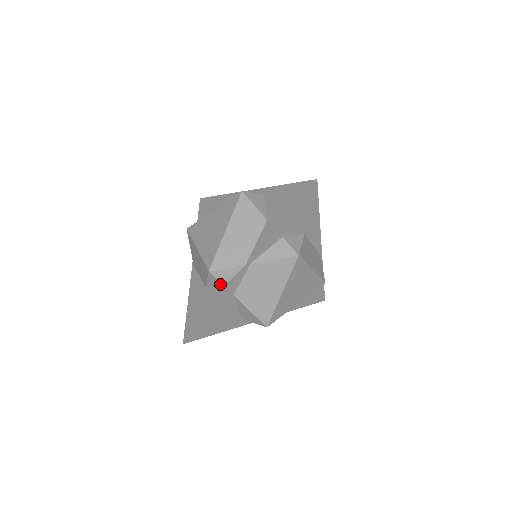
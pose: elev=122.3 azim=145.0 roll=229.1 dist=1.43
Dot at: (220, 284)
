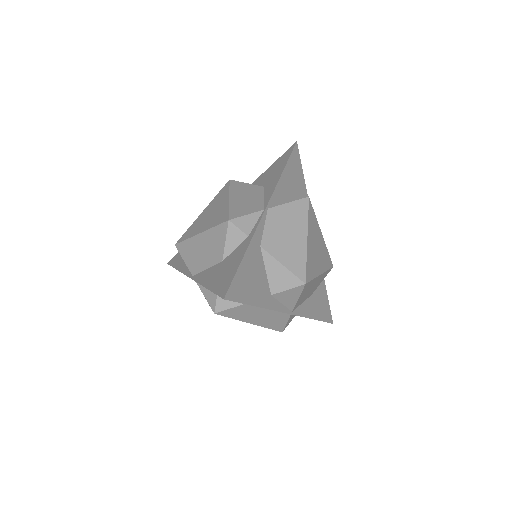
Dot at: (243, 236)
